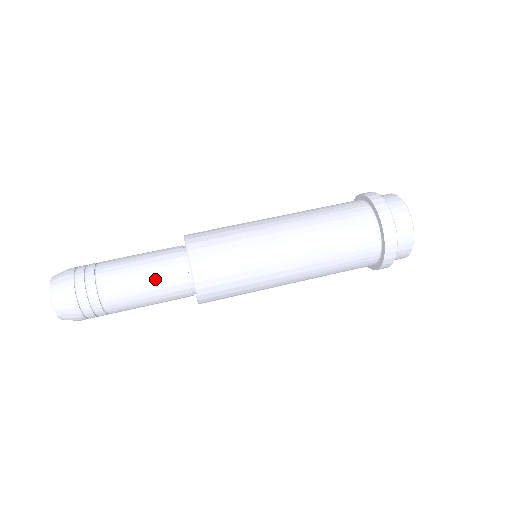
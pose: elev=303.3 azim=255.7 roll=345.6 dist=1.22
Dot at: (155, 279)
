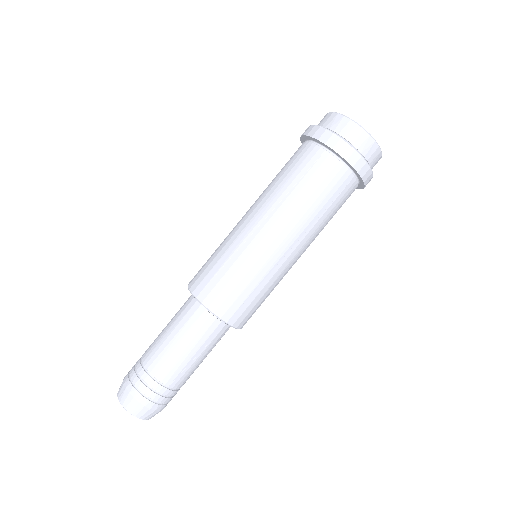
Dot at: (203, 347)
